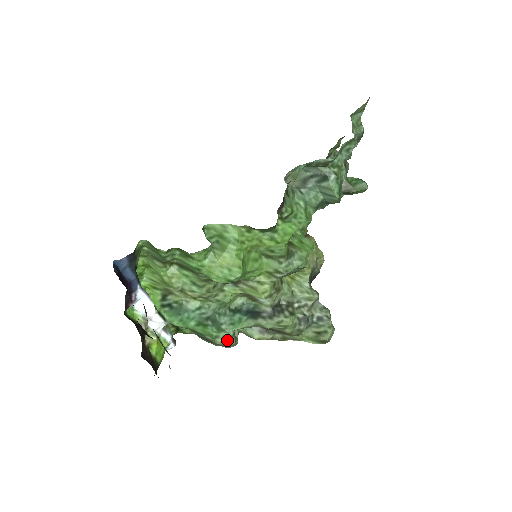
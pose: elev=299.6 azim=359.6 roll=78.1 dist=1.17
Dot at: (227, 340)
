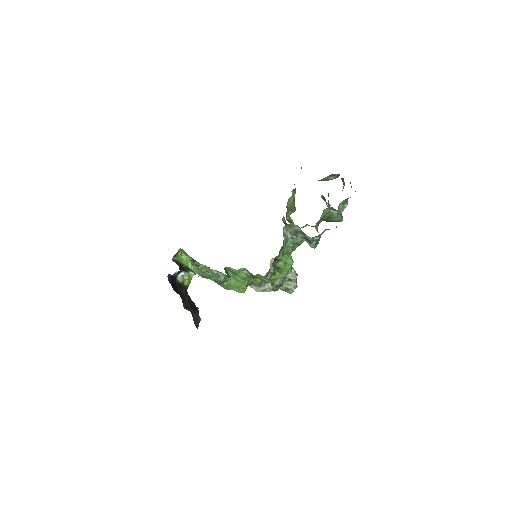
Dot at: (231, 289)
